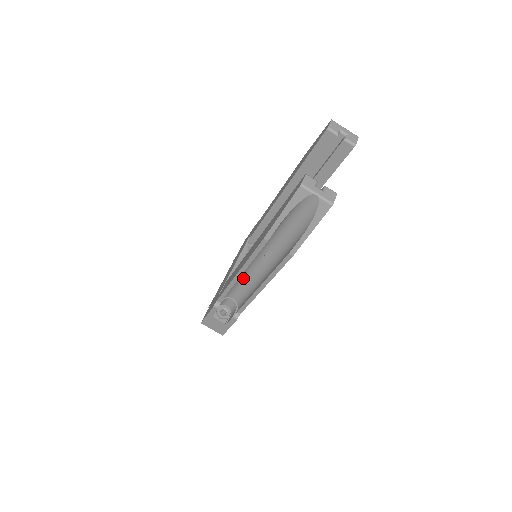
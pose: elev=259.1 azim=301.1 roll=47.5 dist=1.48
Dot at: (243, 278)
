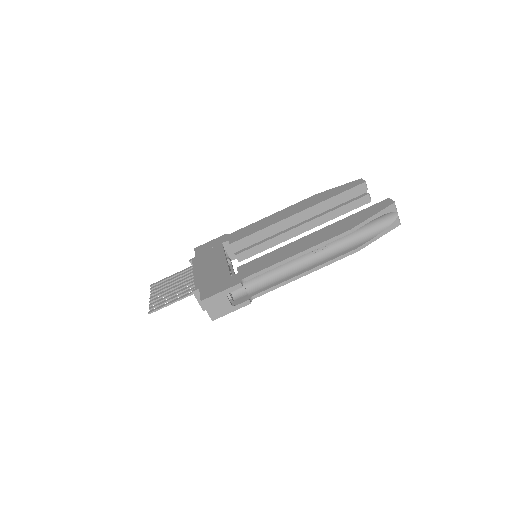
Dot at: occluded
